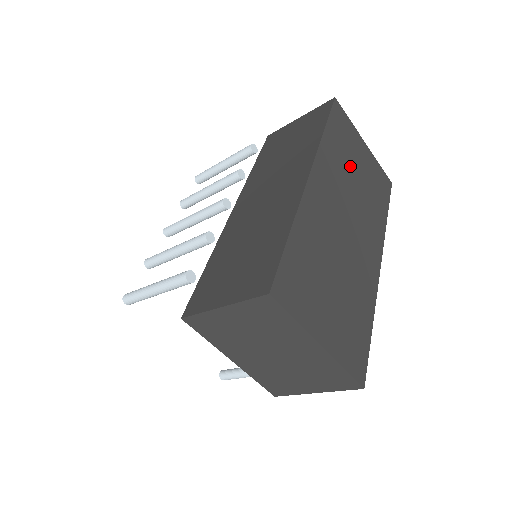
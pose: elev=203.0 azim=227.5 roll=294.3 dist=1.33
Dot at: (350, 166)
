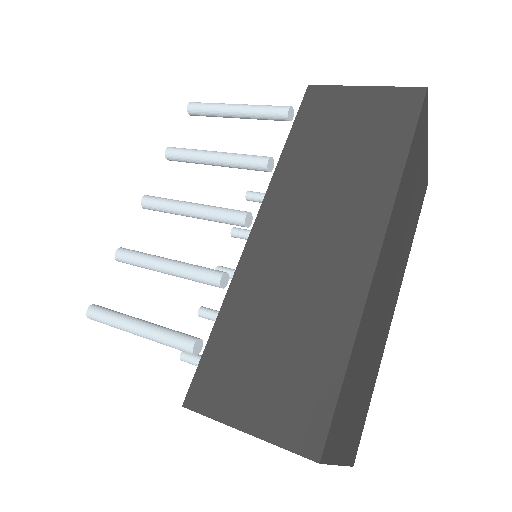
Dot at: (410, 195)
